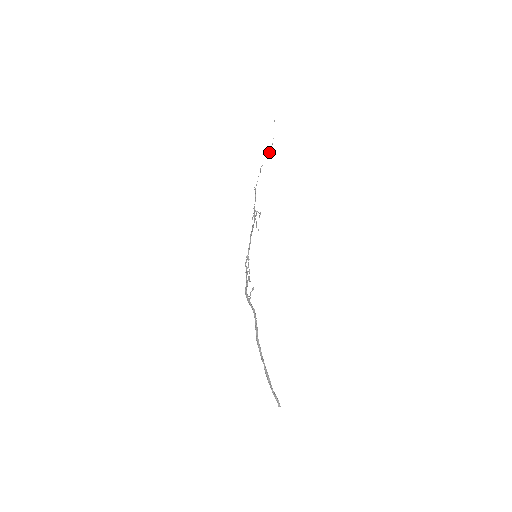
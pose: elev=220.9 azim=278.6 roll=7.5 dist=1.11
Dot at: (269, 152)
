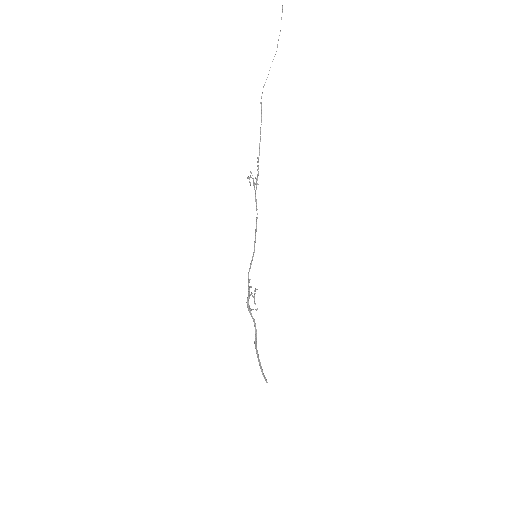
Dot at: occluded
